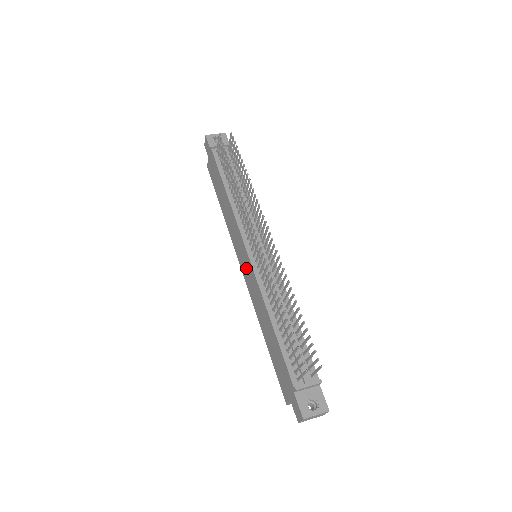
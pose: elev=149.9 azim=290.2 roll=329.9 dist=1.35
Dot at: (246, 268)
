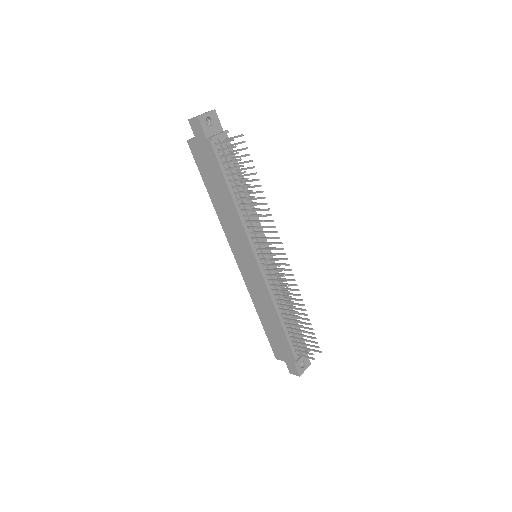
Dot at: (248, 268)
